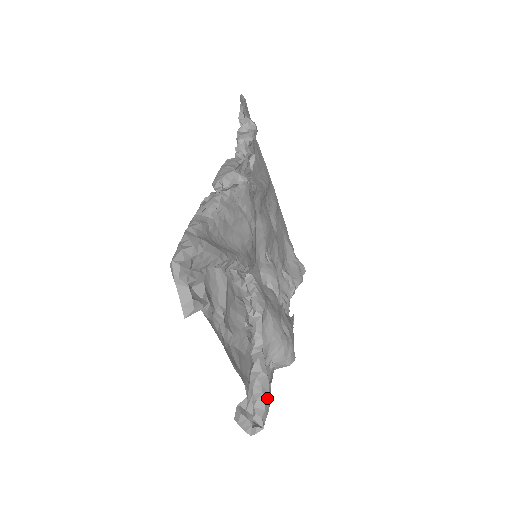
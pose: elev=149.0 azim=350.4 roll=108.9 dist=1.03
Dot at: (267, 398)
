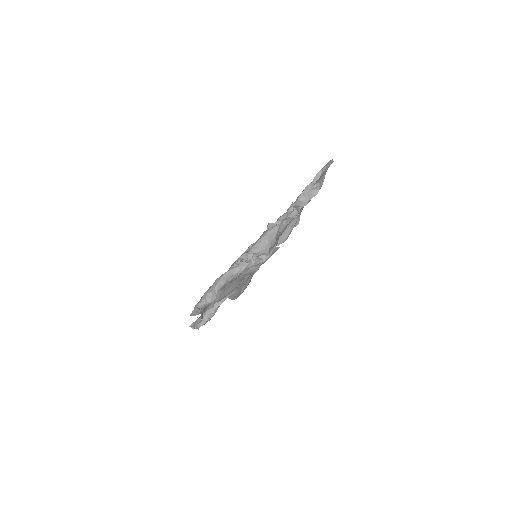
Dot at: occluded
